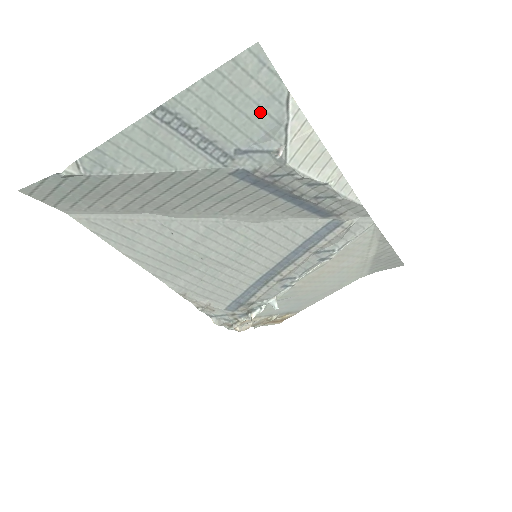
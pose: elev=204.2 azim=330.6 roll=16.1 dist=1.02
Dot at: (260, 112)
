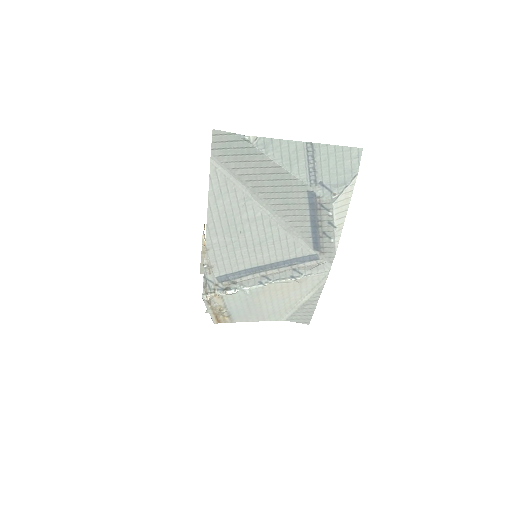
Dot at: (342, 173)
